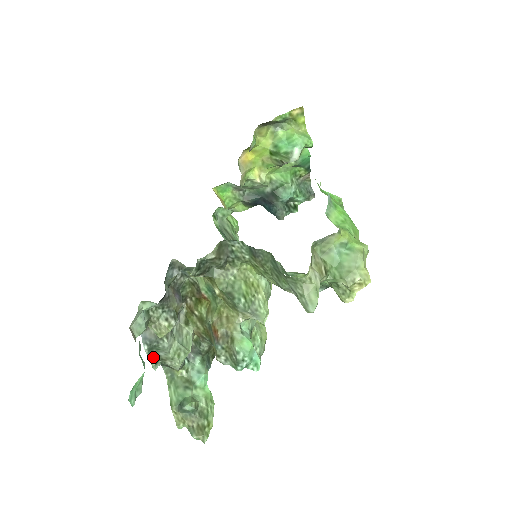
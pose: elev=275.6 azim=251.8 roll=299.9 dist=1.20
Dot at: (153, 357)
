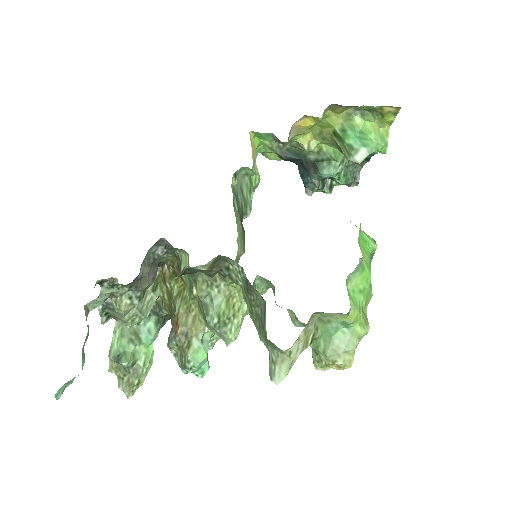
Dot at: (106, 313)
